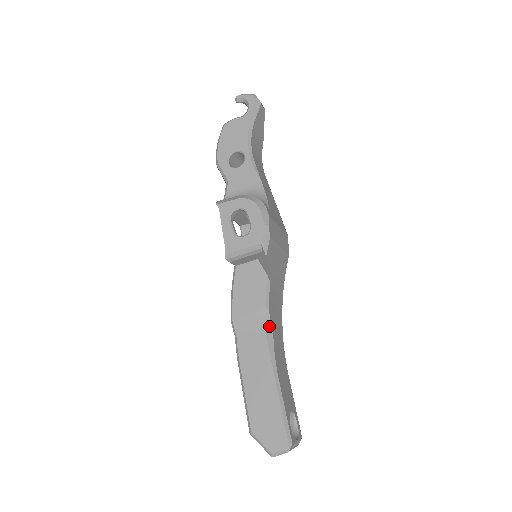
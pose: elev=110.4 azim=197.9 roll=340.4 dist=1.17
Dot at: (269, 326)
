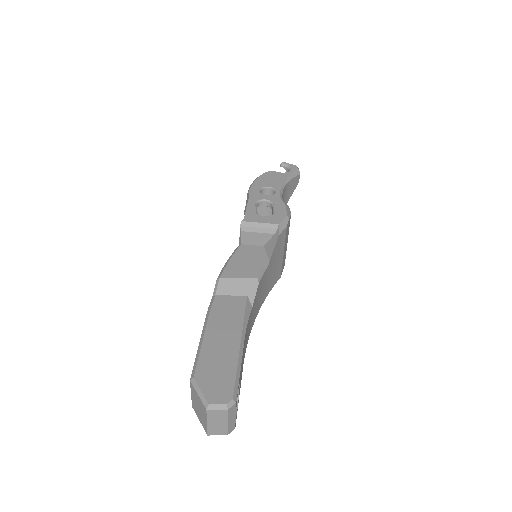
Dot at: (252, 299)
